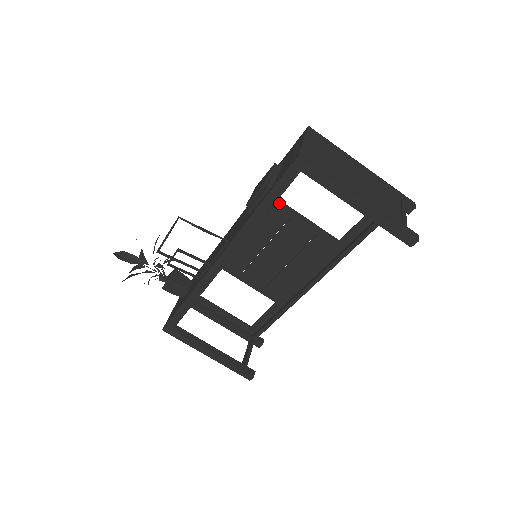
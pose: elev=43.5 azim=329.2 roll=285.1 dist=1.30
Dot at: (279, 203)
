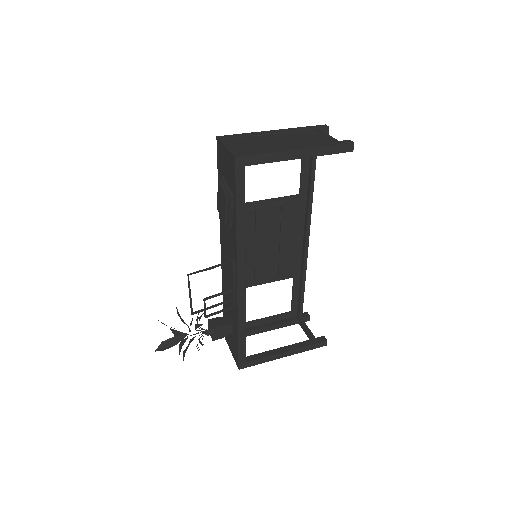
Dot at: occluded
